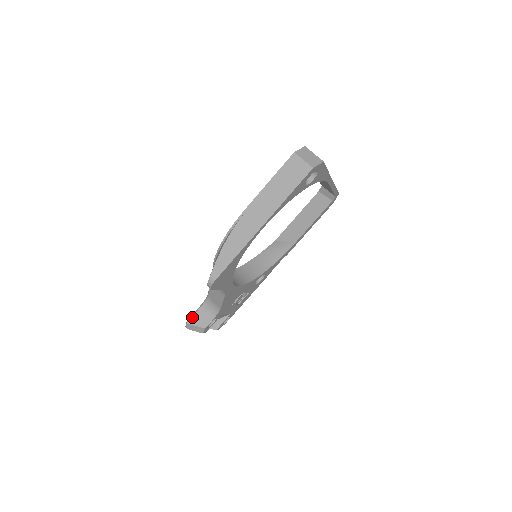
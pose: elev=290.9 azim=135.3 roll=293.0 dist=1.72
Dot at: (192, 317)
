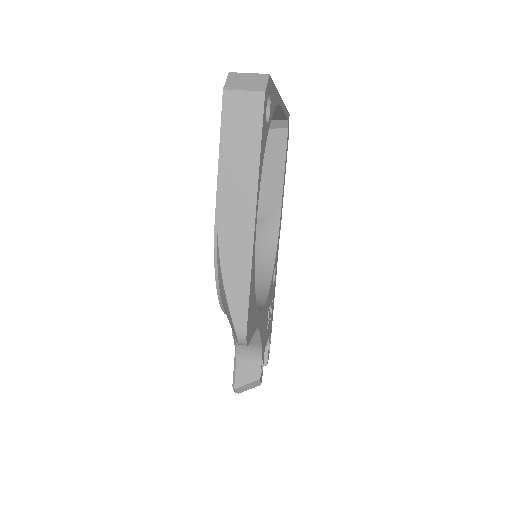
Dot at: (235, 378)
